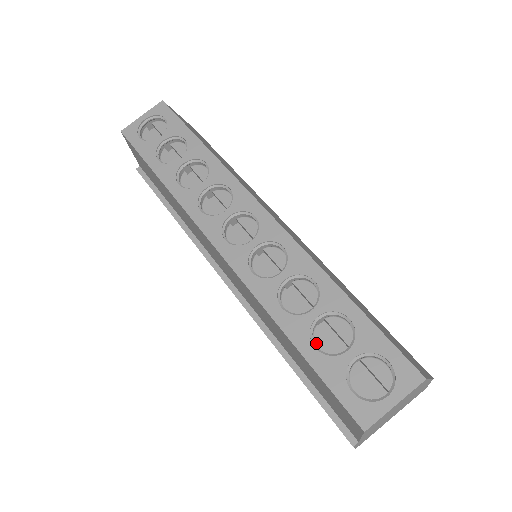
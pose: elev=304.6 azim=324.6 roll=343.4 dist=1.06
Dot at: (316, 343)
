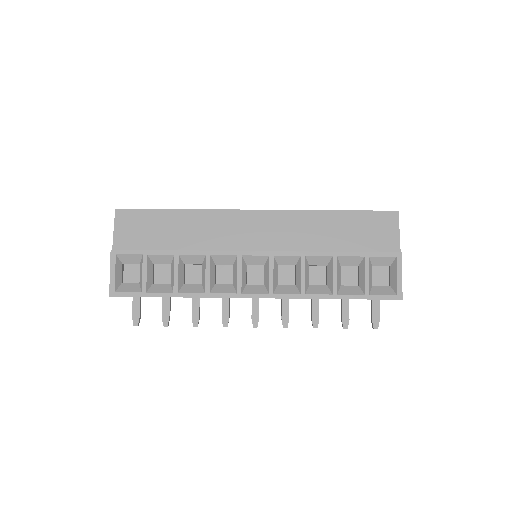
Dot at: occluded
